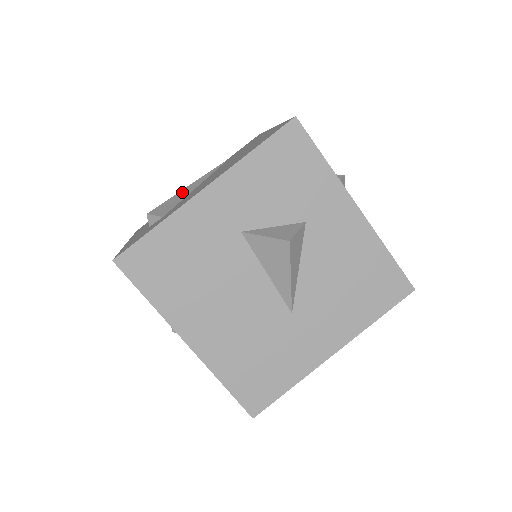
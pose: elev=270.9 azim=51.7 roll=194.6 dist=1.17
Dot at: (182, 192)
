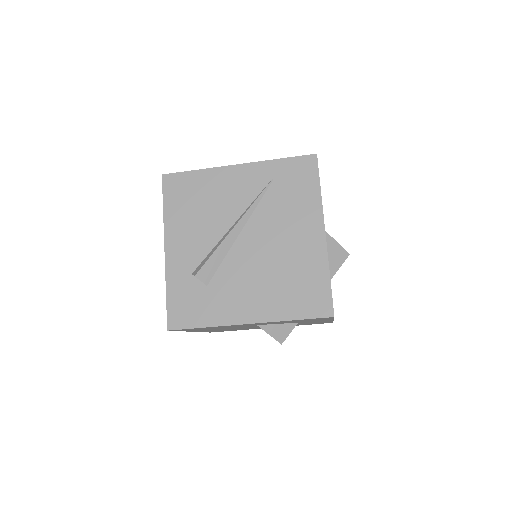
Dot at: (226, 242)
